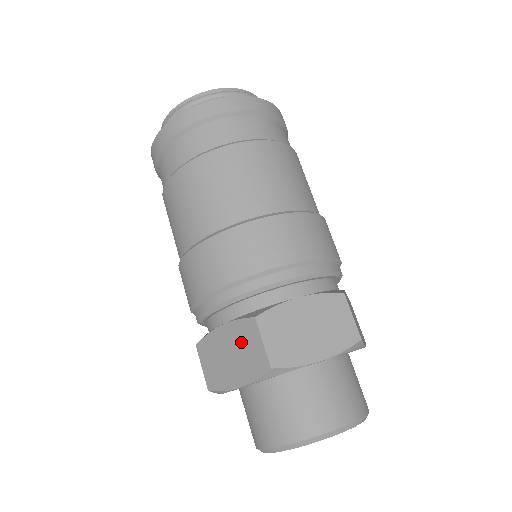
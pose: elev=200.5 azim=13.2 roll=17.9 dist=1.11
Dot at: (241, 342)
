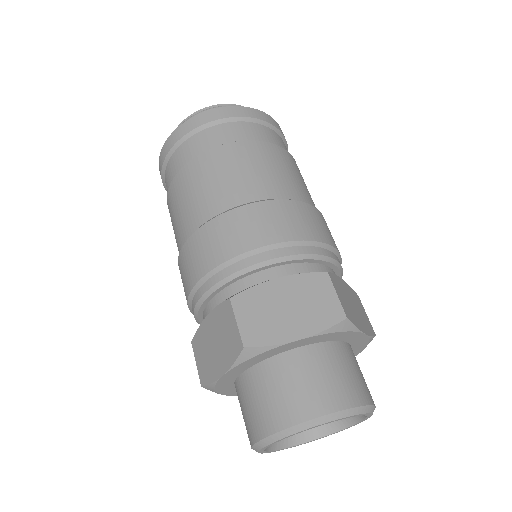
Dot at: (221, 327)
